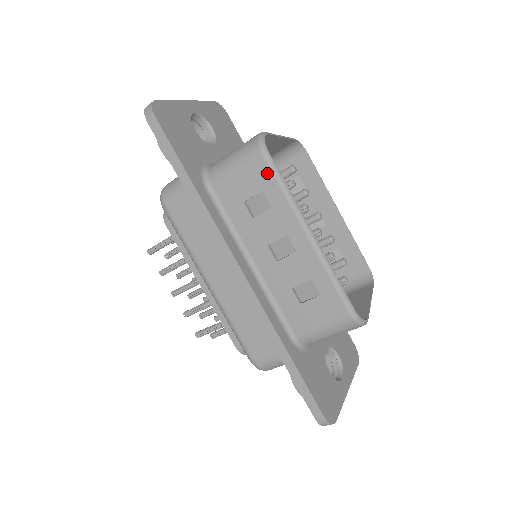
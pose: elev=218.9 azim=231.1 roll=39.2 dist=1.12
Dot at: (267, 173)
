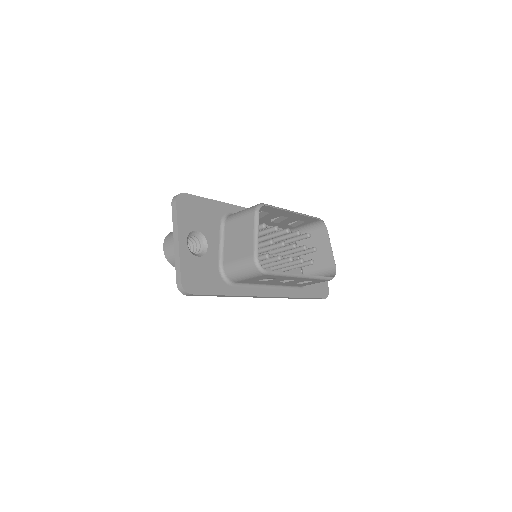
Dot at: (270, 276)
